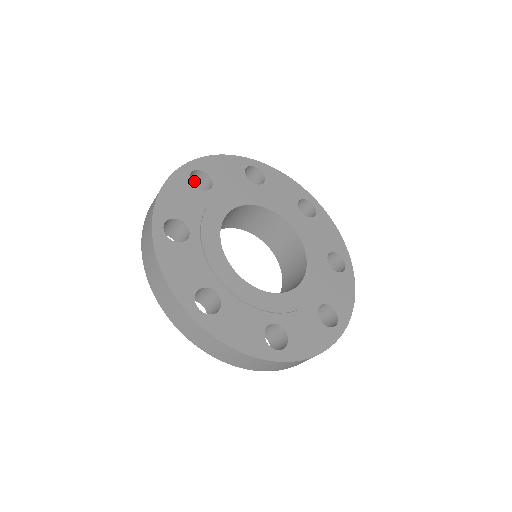
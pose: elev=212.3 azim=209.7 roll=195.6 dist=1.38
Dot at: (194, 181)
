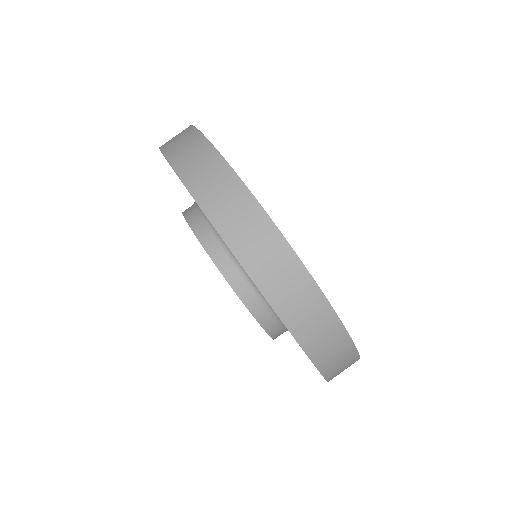
Dot at: occluded
